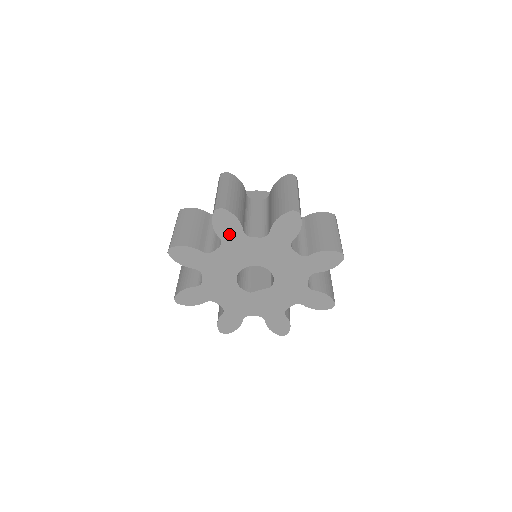
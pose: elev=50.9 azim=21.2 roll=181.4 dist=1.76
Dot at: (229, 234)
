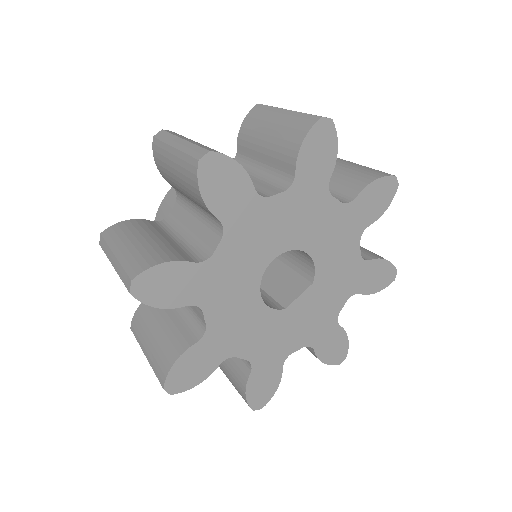
Dot at: (232, 205)
